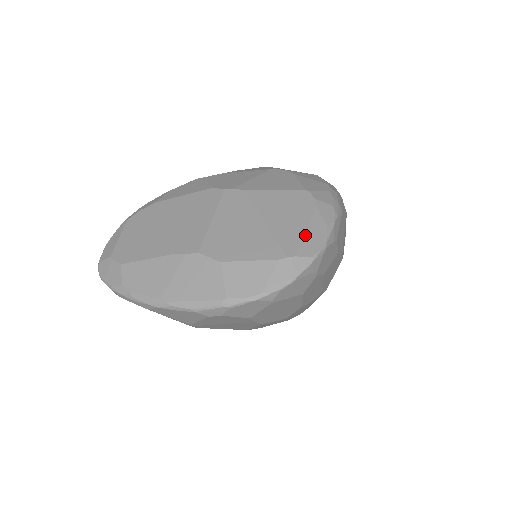
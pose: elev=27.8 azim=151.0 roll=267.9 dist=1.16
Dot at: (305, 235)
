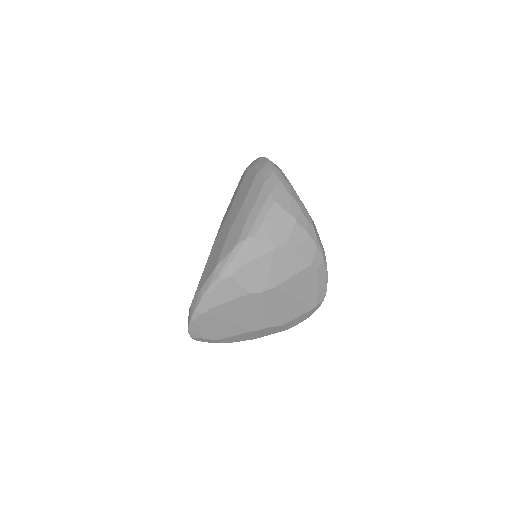
Dot at: (318, 293)
